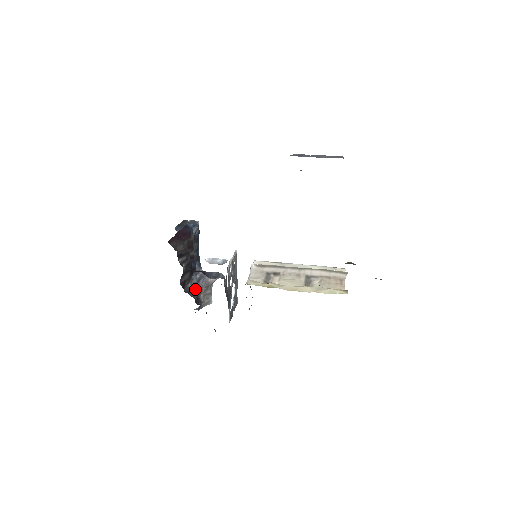
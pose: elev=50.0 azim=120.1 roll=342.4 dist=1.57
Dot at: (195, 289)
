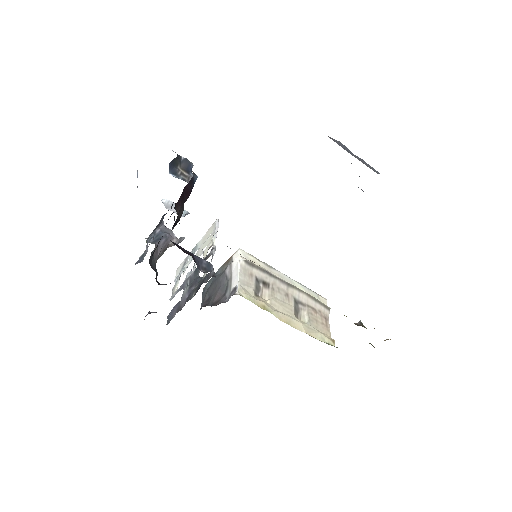
Dot at: (154, 253)
